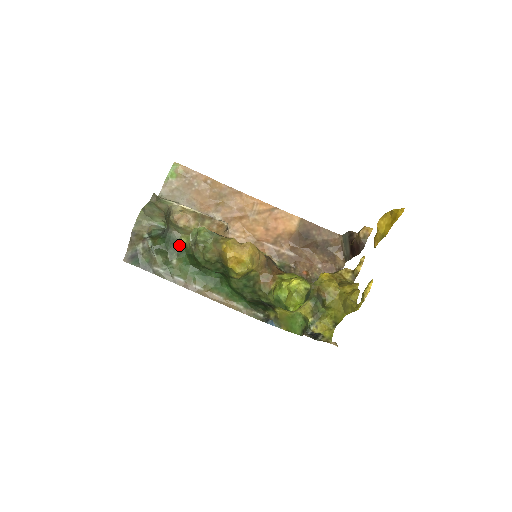
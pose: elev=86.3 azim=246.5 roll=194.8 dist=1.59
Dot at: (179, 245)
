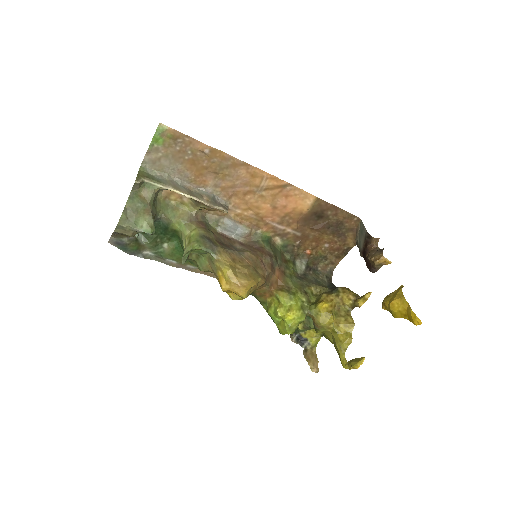
Dot at: (170, 230)
